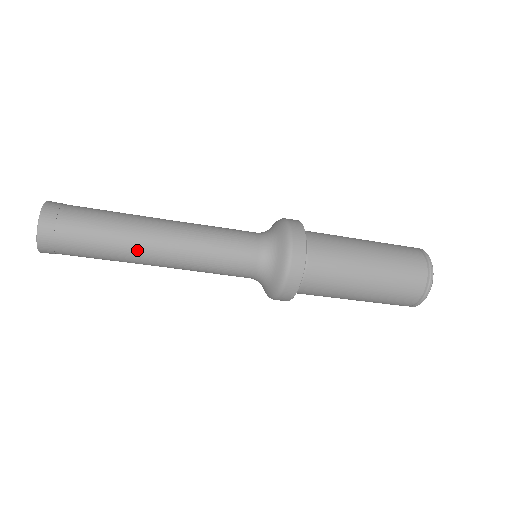
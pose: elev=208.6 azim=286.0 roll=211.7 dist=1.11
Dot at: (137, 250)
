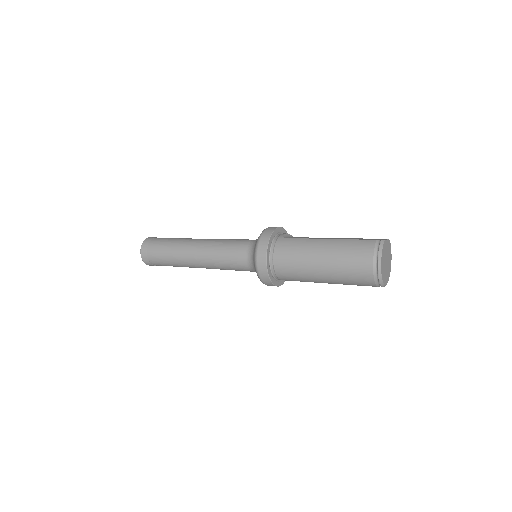
Dot at: (191, 267)
